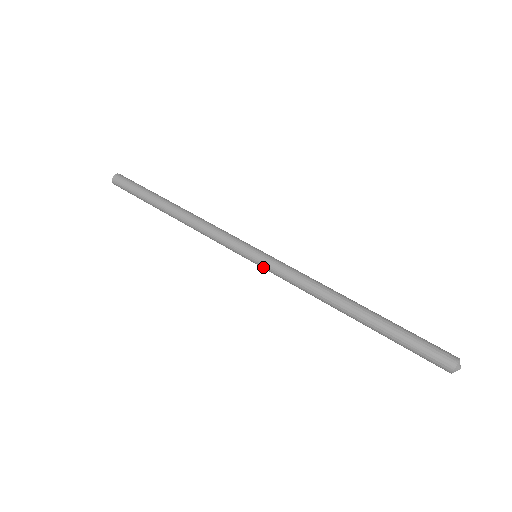
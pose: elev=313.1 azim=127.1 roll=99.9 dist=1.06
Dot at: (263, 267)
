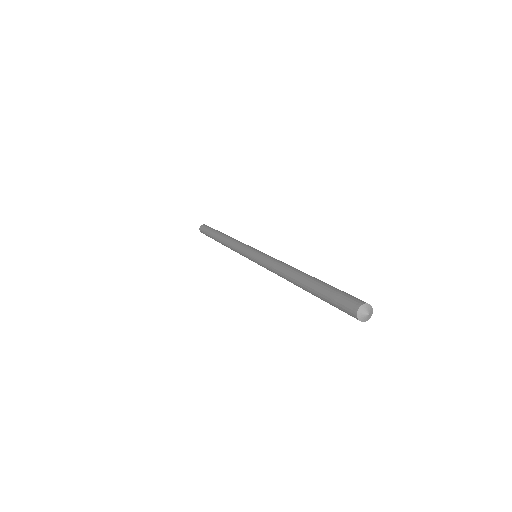
Dot at: (255, 260)
